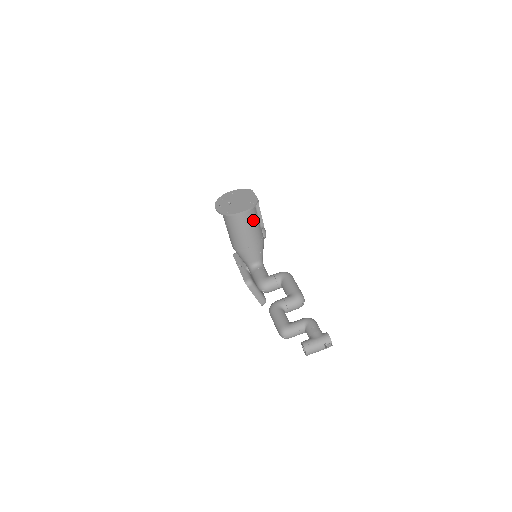
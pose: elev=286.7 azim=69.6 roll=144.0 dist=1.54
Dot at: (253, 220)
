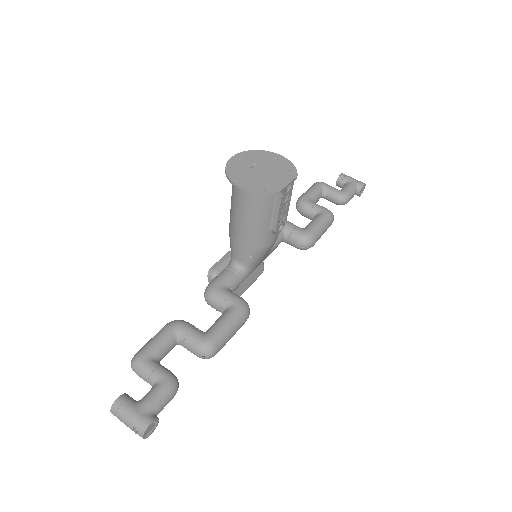
Dot at: (258, 211)
